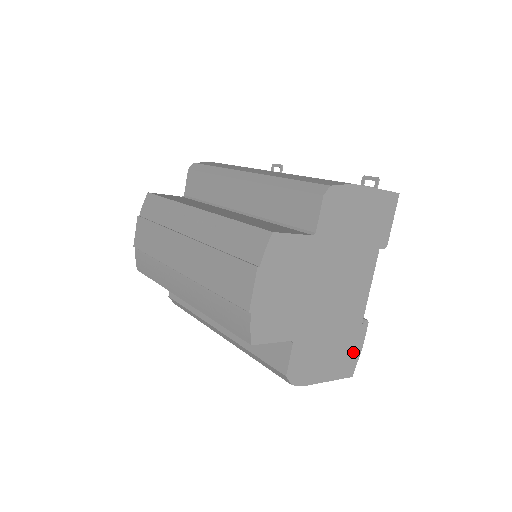
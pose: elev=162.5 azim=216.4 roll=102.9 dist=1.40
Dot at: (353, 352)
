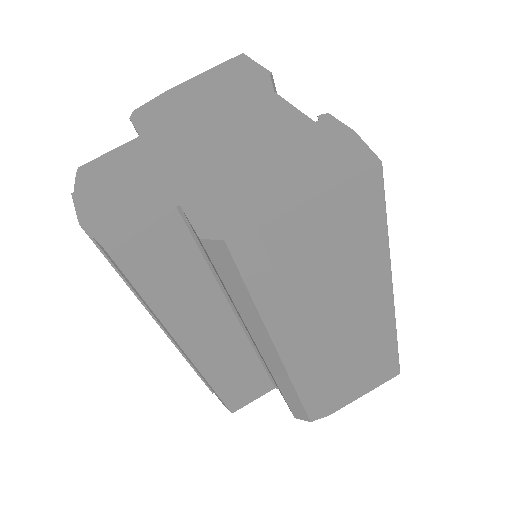
Dot at: (337, 147)
